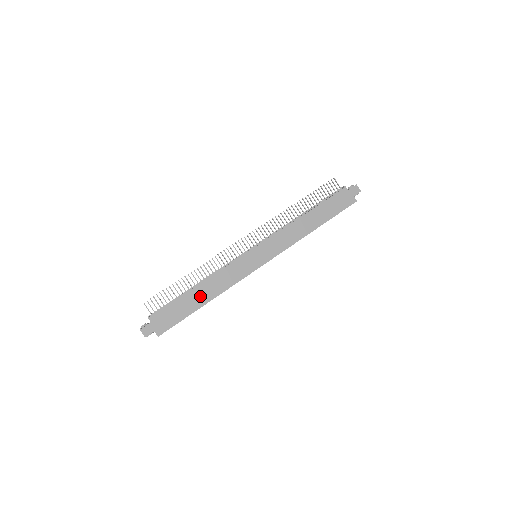
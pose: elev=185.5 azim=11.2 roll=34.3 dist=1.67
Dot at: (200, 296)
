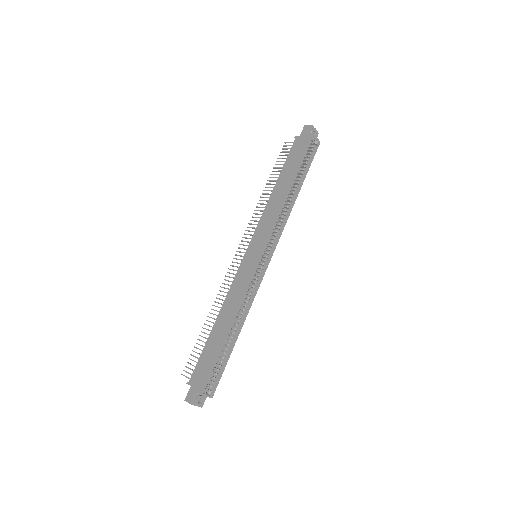
Dot at: (221, 328)
